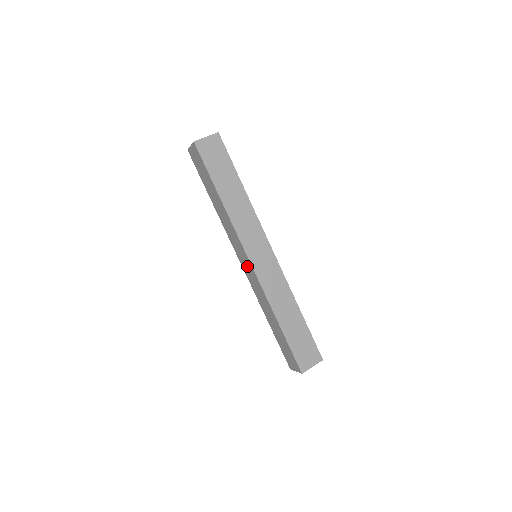
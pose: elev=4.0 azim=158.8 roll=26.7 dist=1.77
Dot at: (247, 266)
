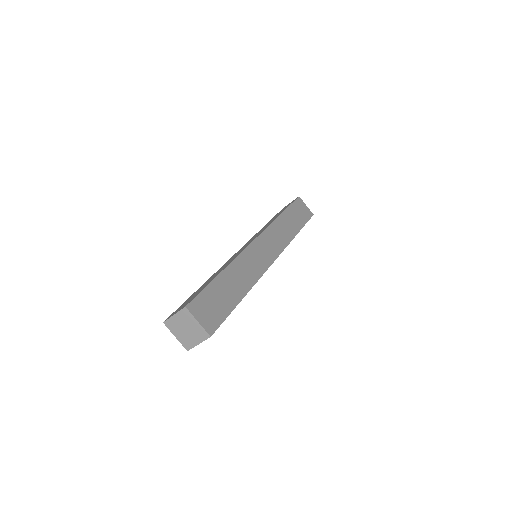
Dot at: occluded
